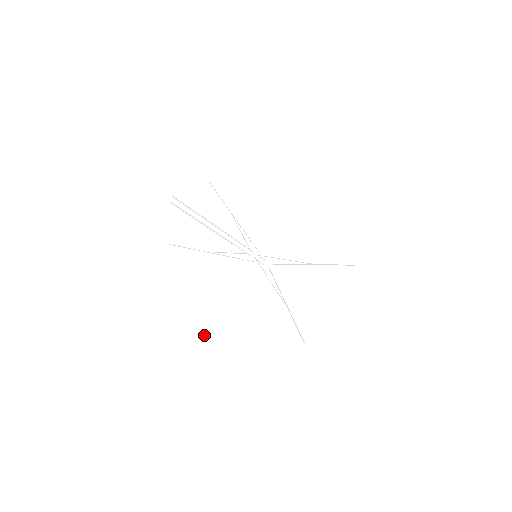
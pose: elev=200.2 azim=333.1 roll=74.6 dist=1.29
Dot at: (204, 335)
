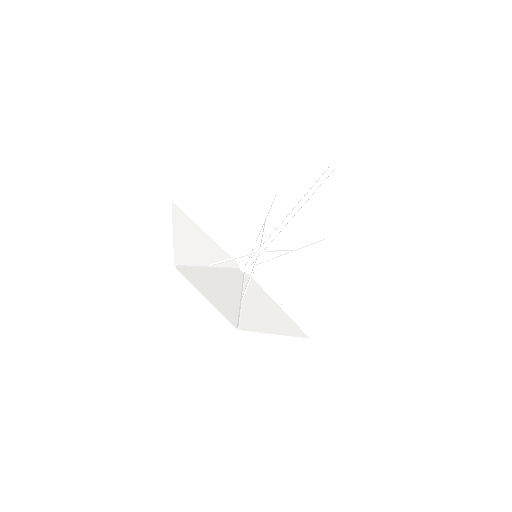
Dot at: (213, 299)
